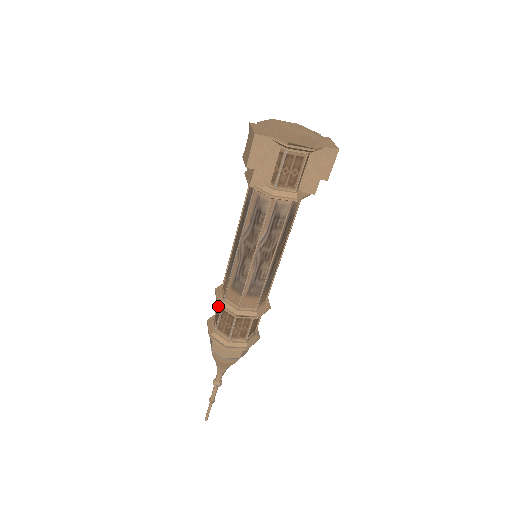
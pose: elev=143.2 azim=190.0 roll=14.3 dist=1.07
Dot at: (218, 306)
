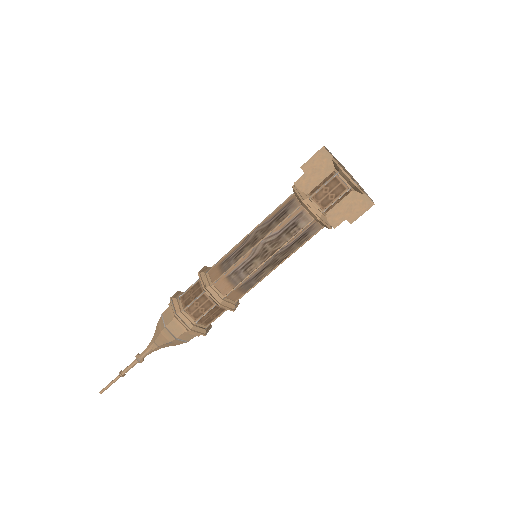
Dot at: occluded
